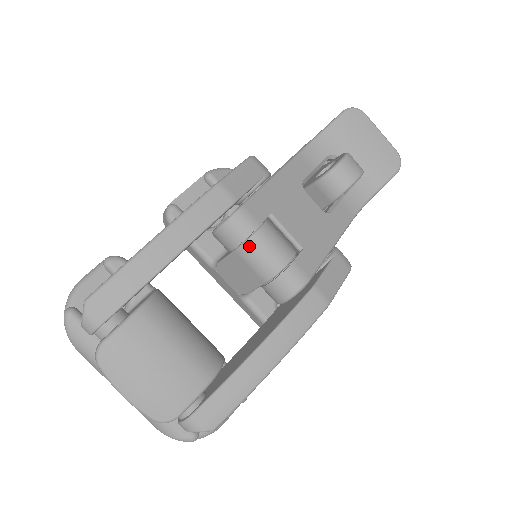
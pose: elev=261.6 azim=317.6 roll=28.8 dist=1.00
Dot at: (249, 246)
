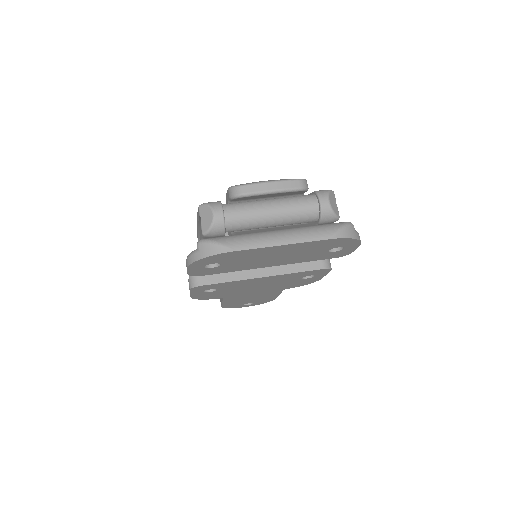
Dot at: occluded
